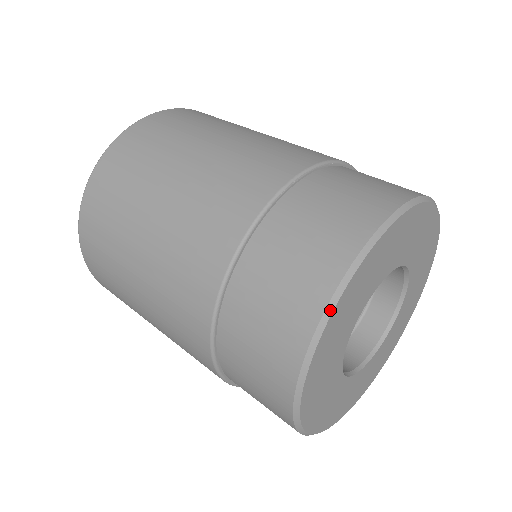
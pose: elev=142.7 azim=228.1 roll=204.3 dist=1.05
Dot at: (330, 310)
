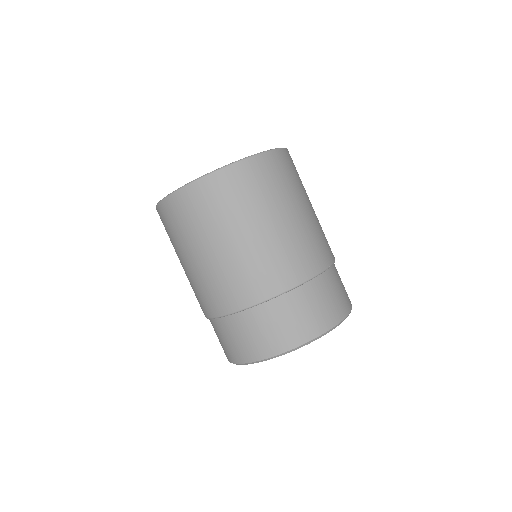
Dot at: occluded
